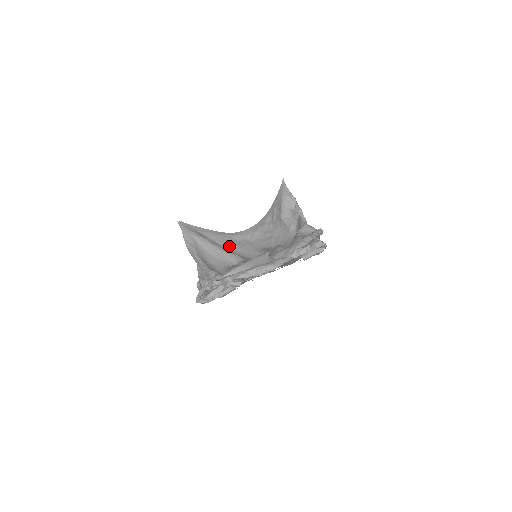
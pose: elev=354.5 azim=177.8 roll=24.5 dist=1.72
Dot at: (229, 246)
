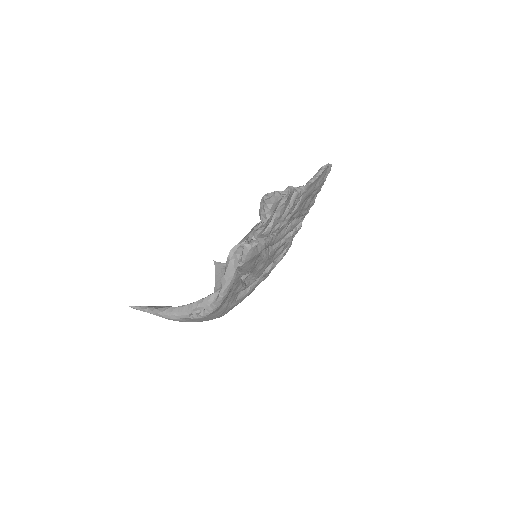
Dot at: occluded
